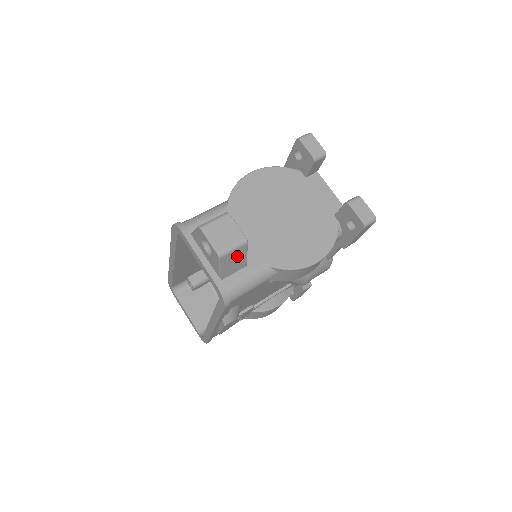
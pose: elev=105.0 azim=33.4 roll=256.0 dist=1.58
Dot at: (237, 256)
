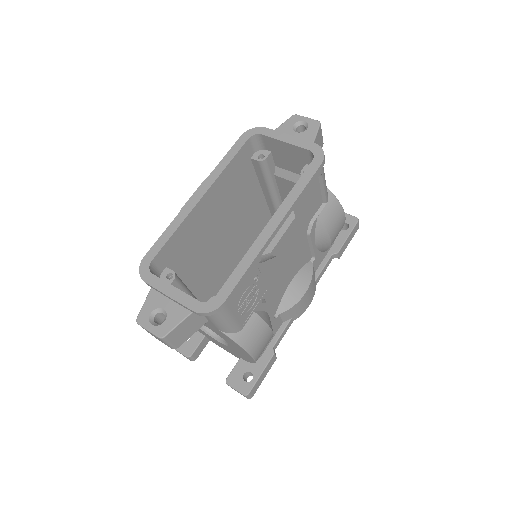
Dot at: (319, 145)
